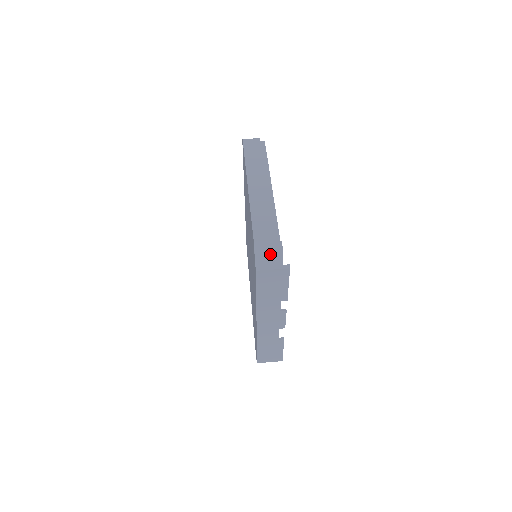
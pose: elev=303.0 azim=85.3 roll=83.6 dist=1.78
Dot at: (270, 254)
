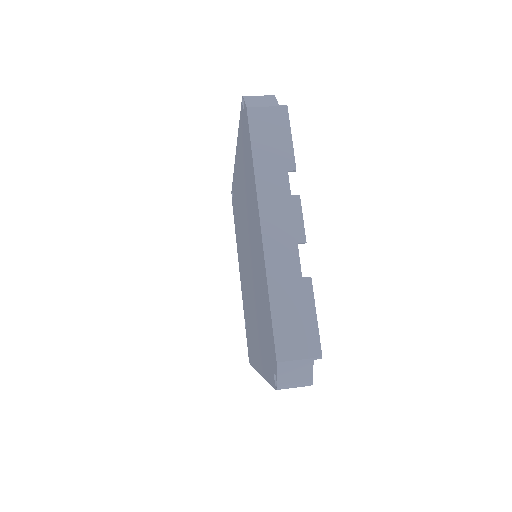
Dot at: (261, 99)
